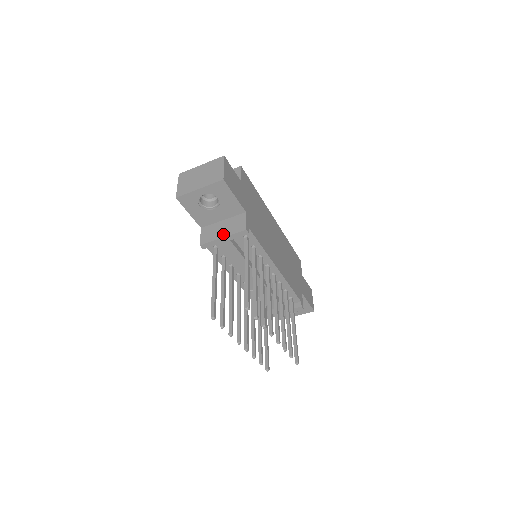
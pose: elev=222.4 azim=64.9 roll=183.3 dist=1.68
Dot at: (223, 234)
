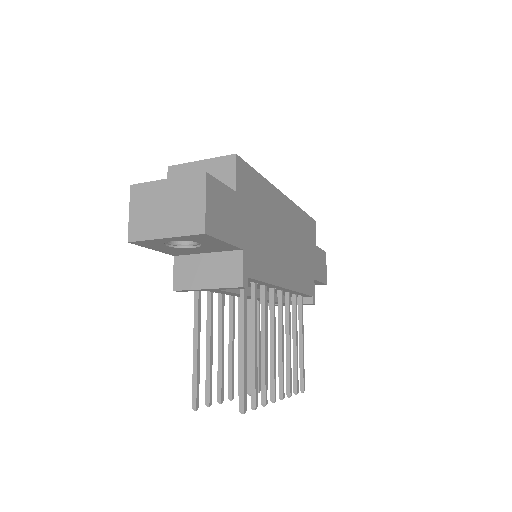
Dot at: (207, 282)
